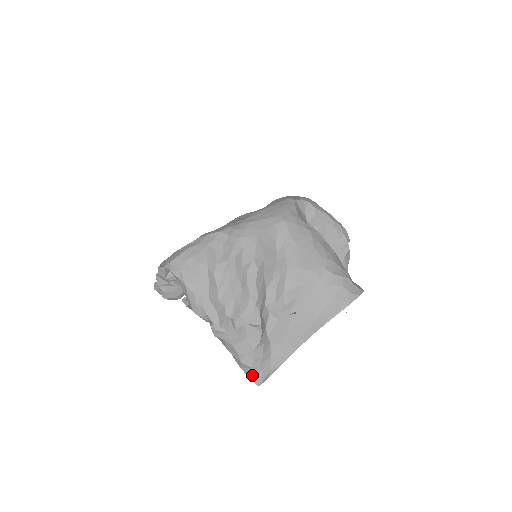
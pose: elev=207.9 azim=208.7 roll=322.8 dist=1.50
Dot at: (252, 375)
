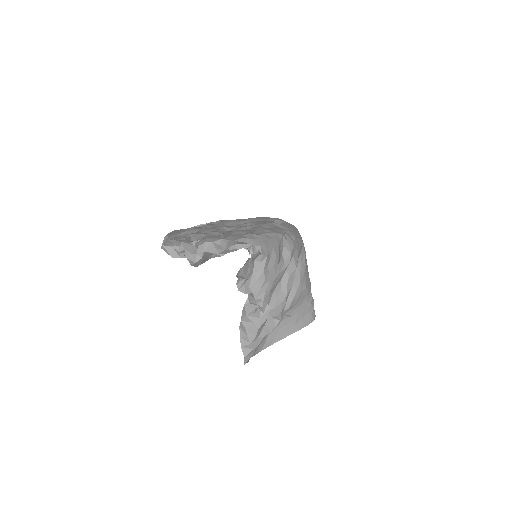
Dot at: (247, 355)
